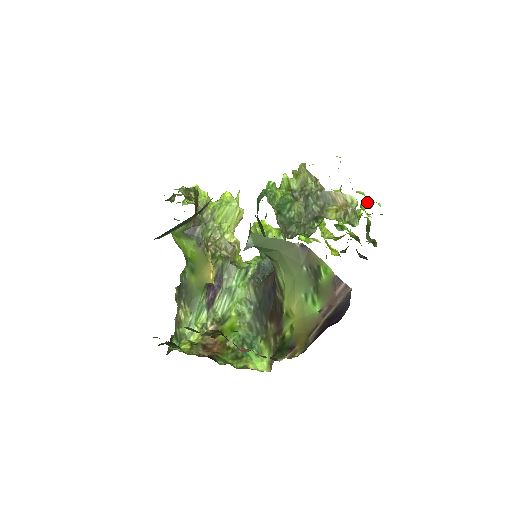
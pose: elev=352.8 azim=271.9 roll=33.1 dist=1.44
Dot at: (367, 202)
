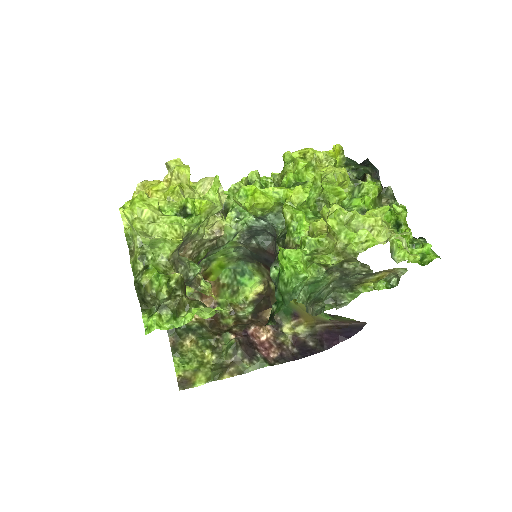
Dot at: (417, 254)
